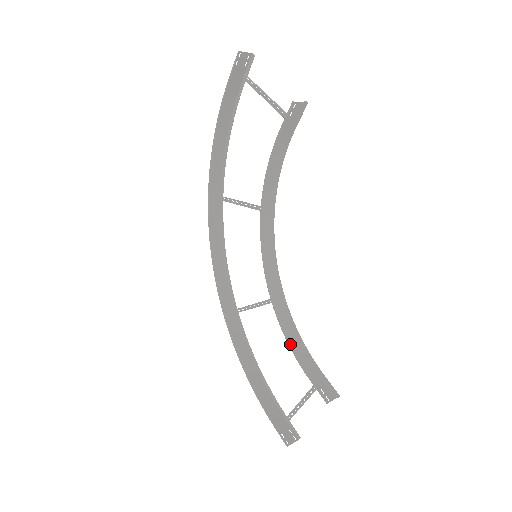
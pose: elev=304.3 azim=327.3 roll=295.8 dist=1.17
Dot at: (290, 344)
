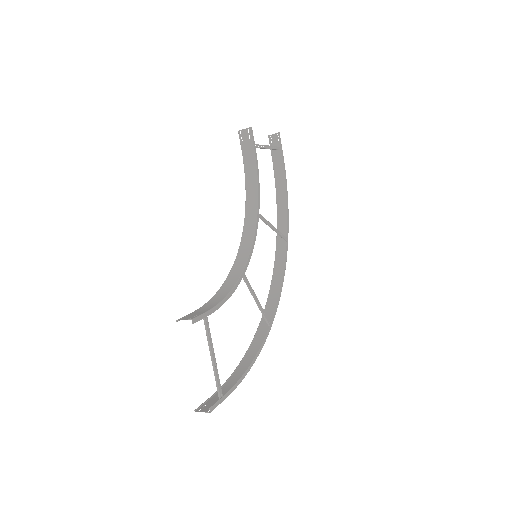
Dot at: (213, 297)
